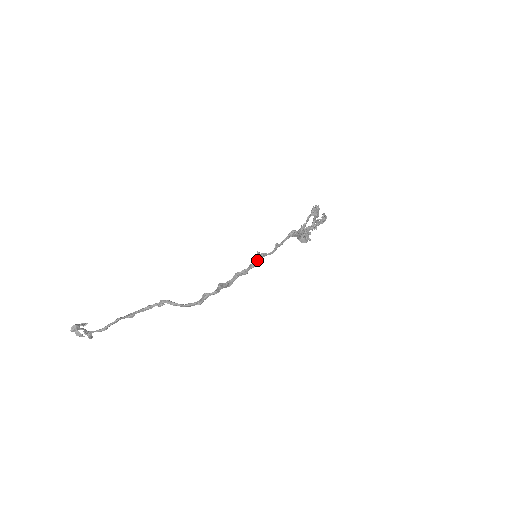
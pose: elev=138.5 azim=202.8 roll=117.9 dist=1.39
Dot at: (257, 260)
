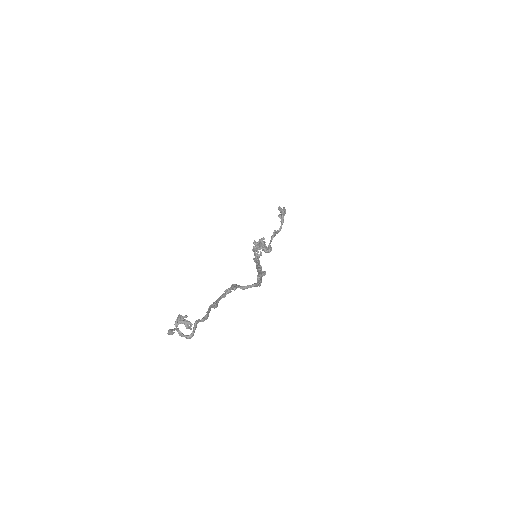
Dot at: (258, 259)
